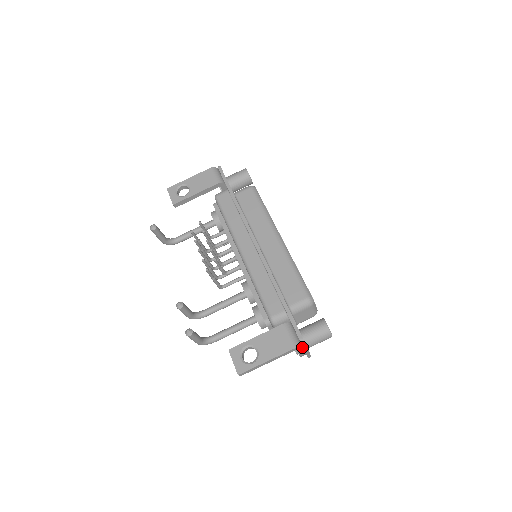
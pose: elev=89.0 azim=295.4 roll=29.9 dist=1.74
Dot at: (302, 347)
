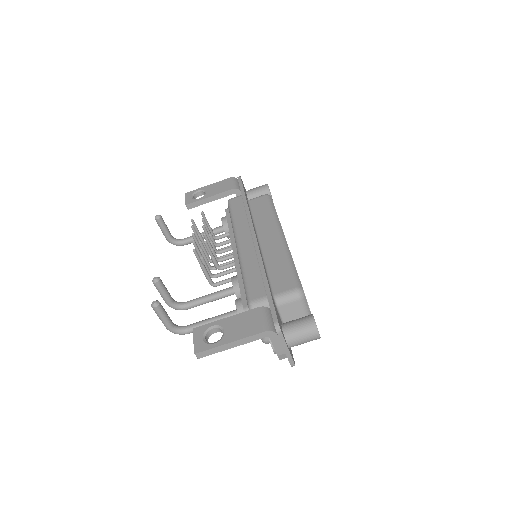
Dot at: (277, 334)
